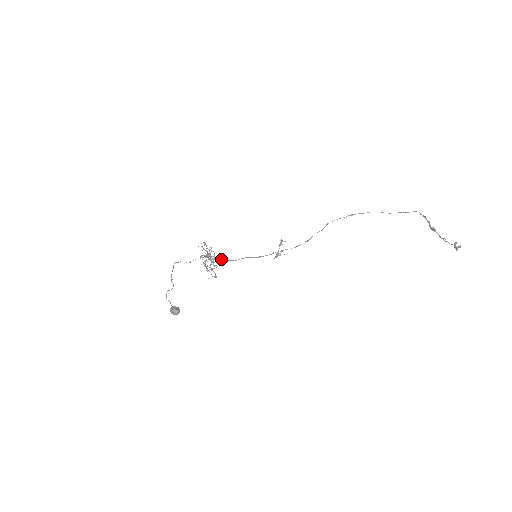
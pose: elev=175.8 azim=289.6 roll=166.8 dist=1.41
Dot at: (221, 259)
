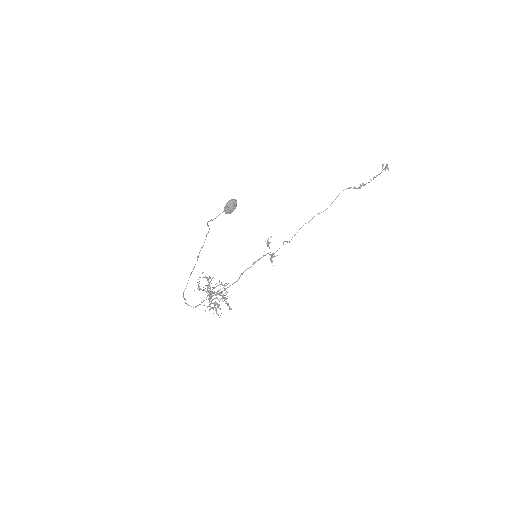
Dot at: (225, 288)
